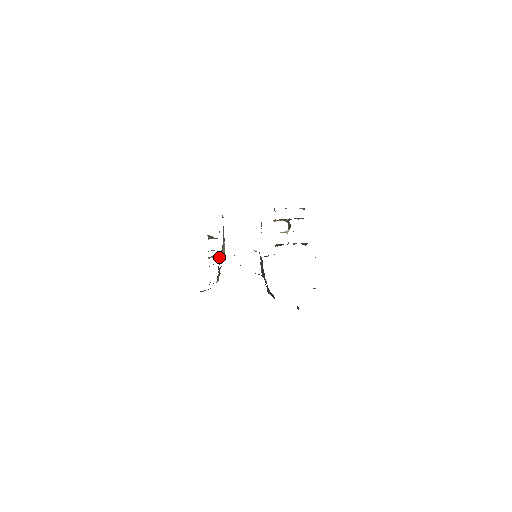
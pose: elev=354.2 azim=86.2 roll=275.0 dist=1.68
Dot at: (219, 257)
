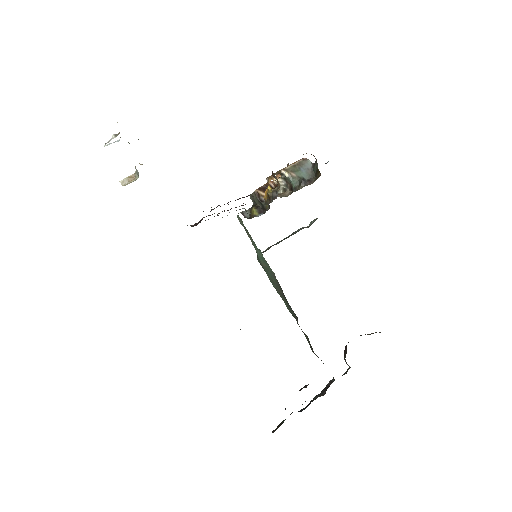
Dot at: occluded
